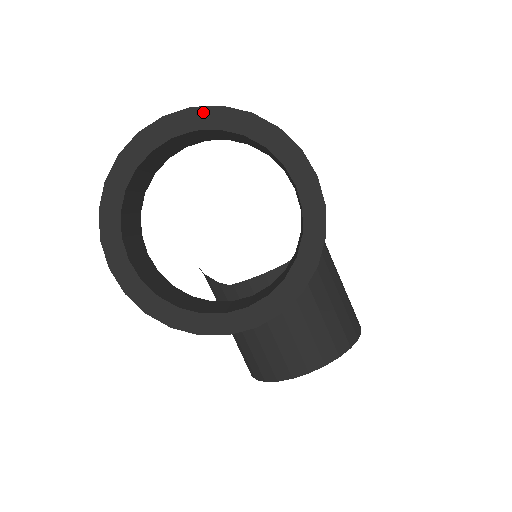
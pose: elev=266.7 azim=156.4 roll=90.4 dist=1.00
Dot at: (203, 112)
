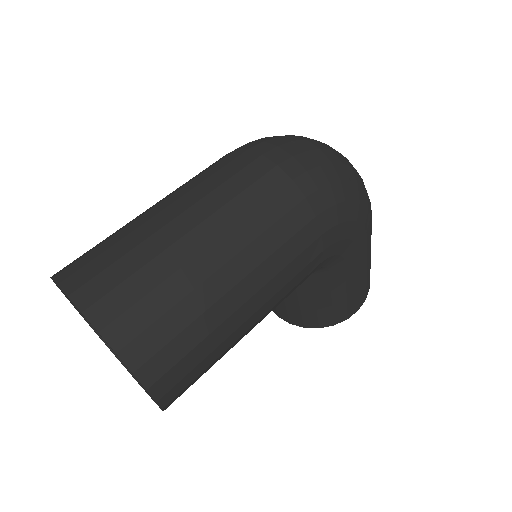
Dot at: (89, 321)
